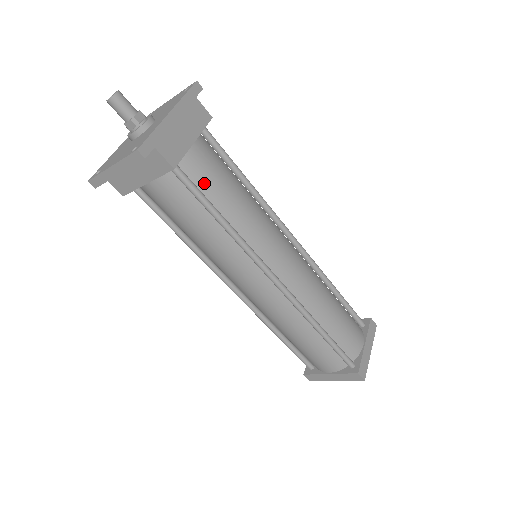
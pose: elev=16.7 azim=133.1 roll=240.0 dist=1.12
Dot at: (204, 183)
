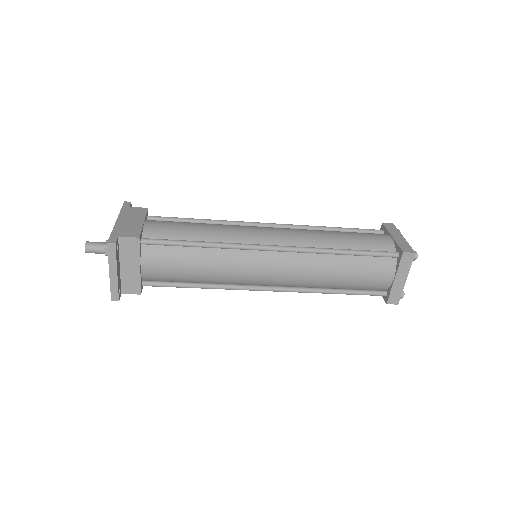
Dot at: (169, 235)
